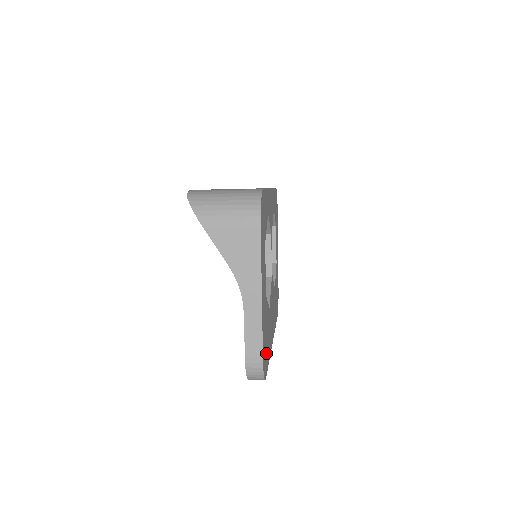
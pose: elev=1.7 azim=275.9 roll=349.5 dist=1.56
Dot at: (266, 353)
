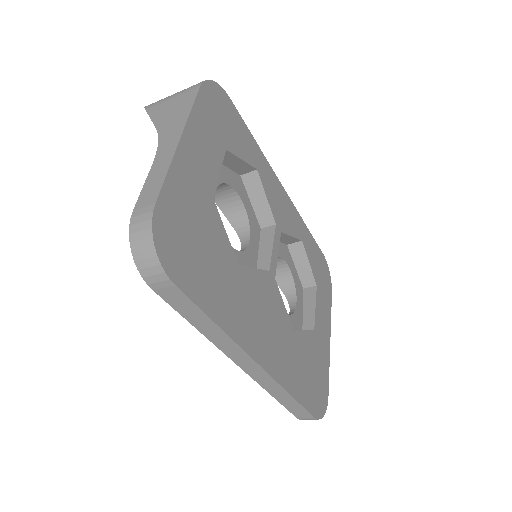
Dot at: (190, 260)
